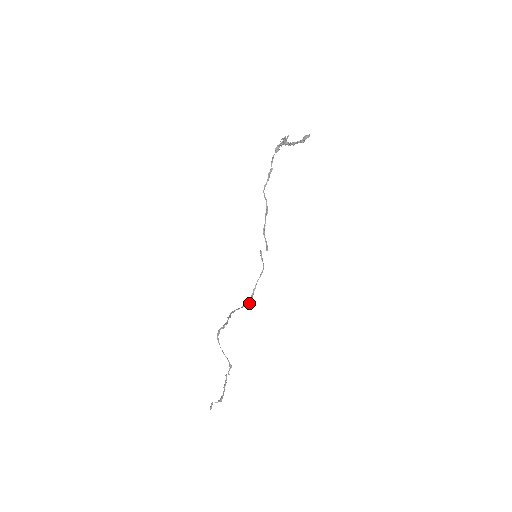
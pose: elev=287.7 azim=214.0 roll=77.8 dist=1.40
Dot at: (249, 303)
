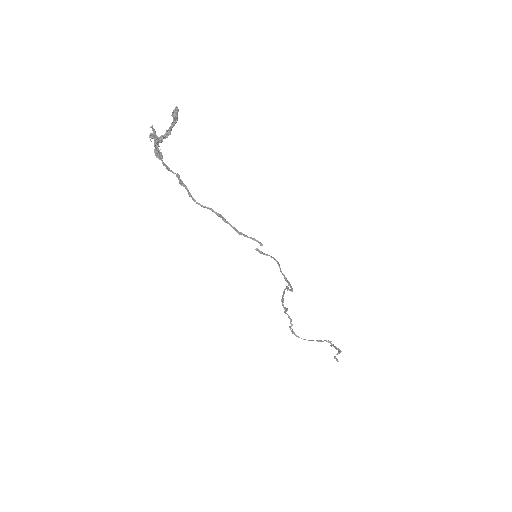
Dot at: (292, 290)
